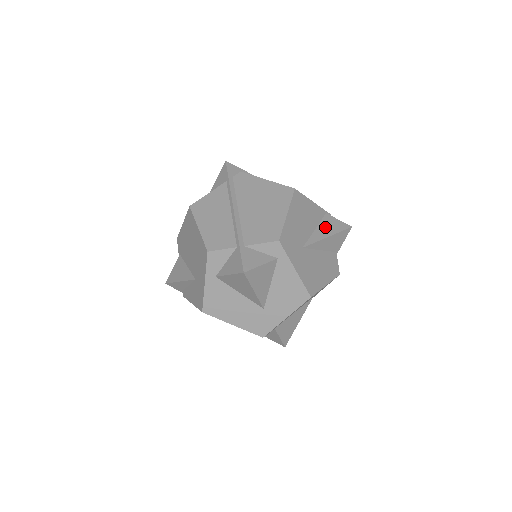
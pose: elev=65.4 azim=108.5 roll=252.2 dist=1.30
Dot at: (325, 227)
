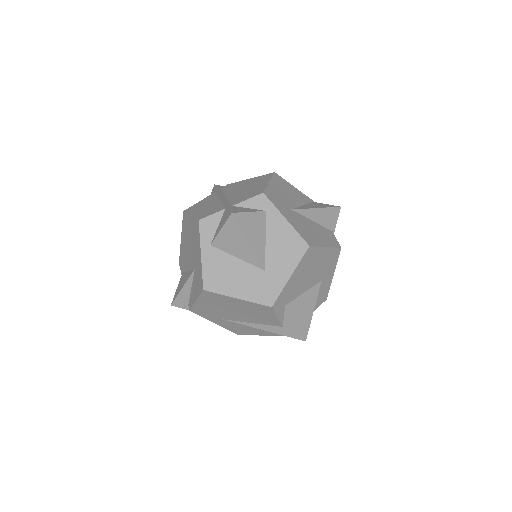
Dot at: (313, 205)
